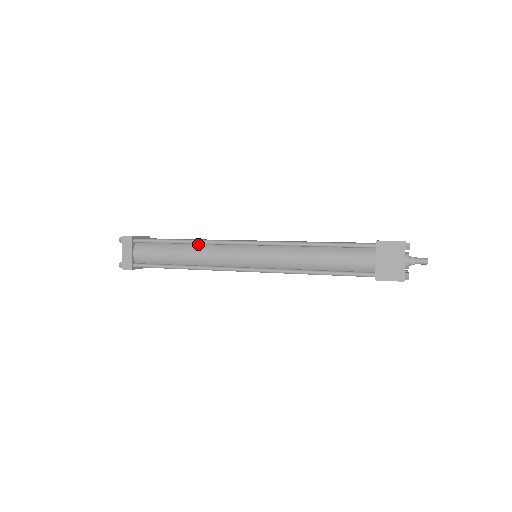
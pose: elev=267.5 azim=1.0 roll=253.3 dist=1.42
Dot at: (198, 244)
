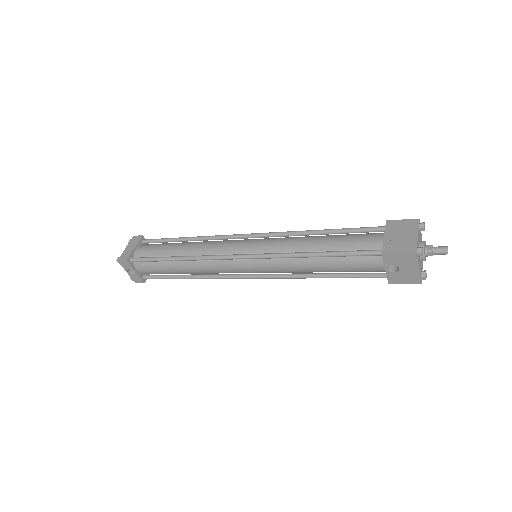
Dot at: occluded
